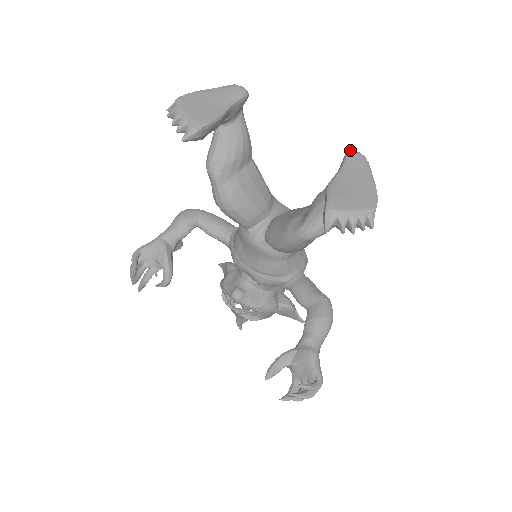
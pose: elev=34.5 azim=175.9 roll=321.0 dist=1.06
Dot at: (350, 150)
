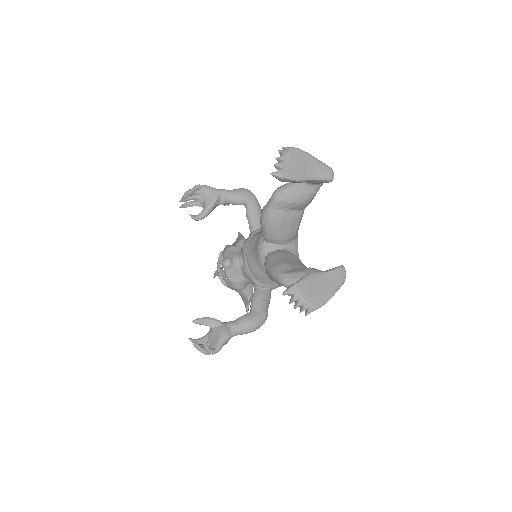
Dot at: (343, 267)
